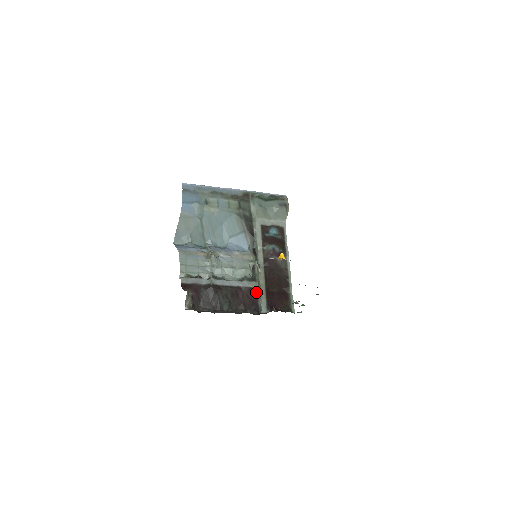
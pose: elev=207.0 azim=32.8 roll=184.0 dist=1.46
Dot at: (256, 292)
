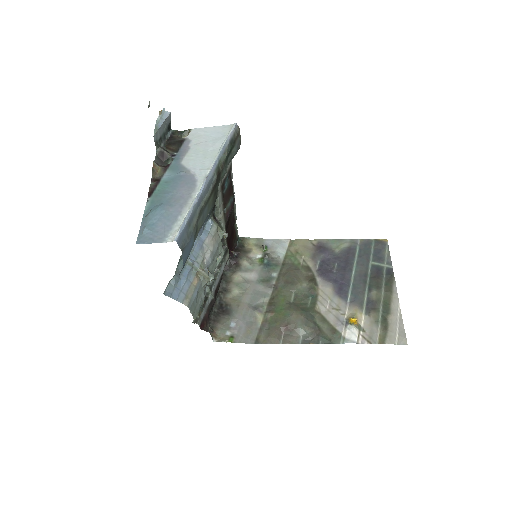
Dot at: (228, 258)
